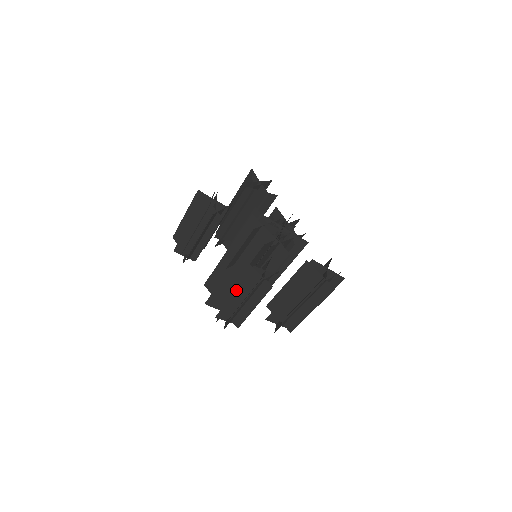
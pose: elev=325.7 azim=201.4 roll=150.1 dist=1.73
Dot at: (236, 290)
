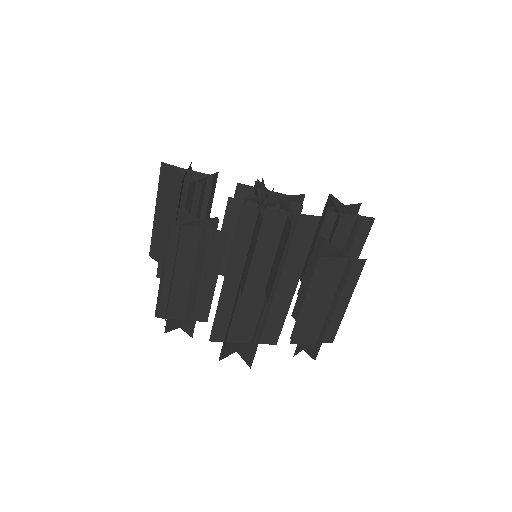
Dot at: (315, 302)
